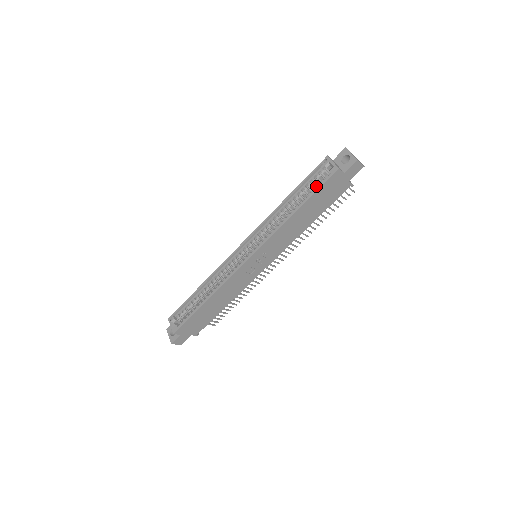
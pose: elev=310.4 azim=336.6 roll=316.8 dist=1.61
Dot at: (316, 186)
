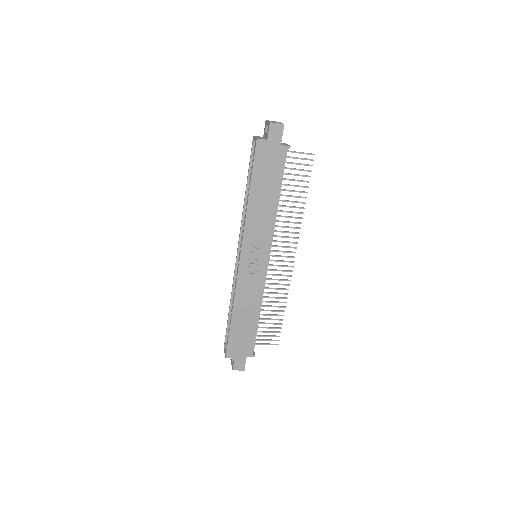
Dot at: occluded
